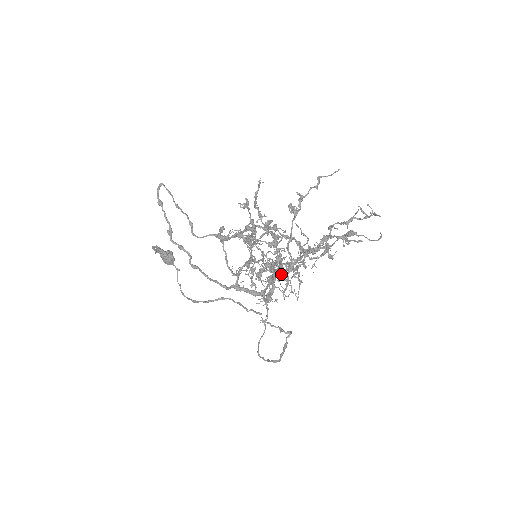
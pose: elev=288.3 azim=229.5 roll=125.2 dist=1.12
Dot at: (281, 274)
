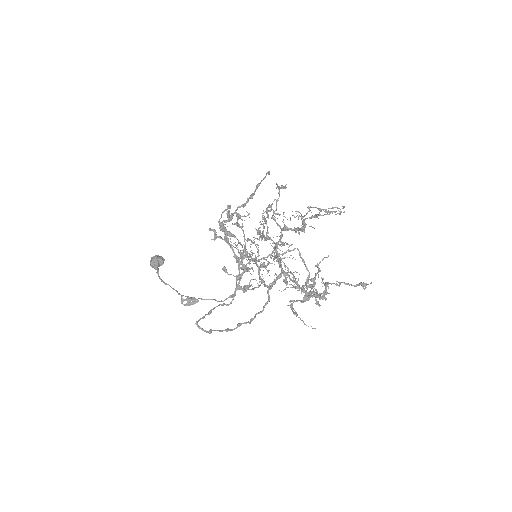
Dot at: occluded
